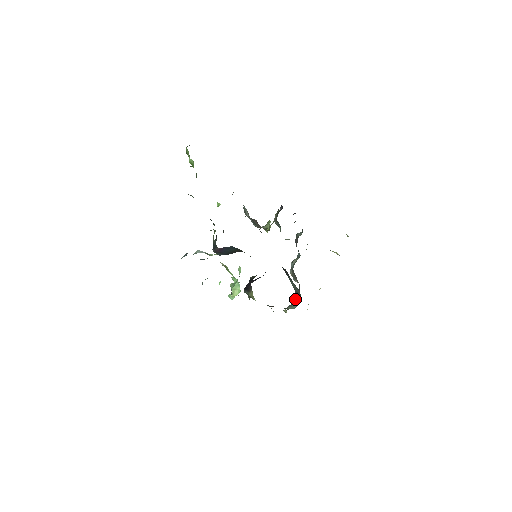
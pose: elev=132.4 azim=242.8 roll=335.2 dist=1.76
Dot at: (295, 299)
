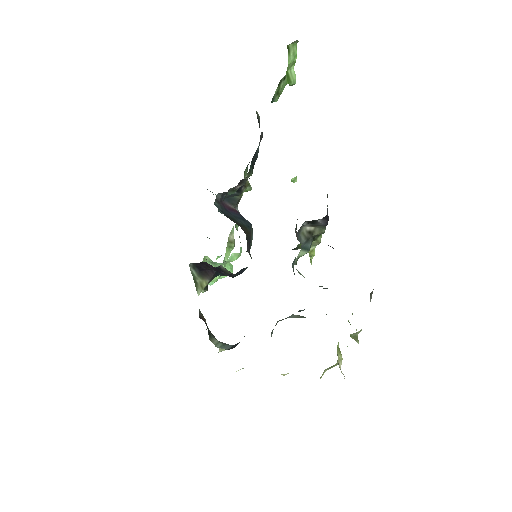
Dot at: occluded
